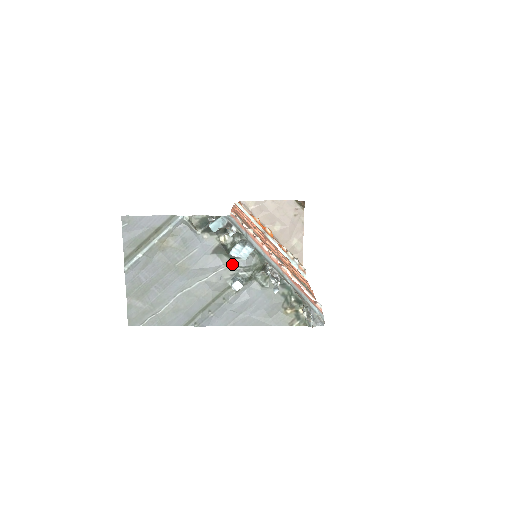
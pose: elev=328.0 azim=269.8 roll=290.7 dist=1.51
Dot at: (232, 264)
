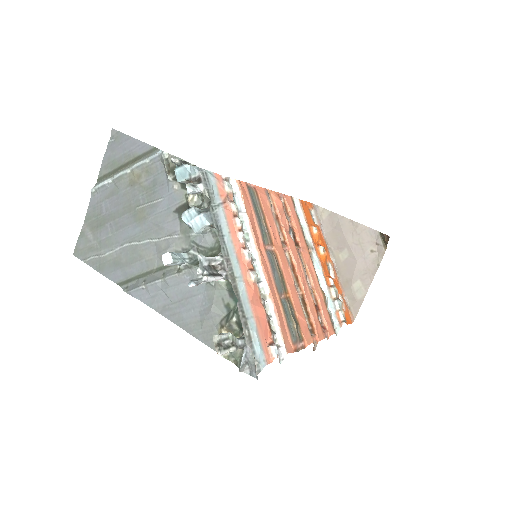
Dot at: (189, 235)
